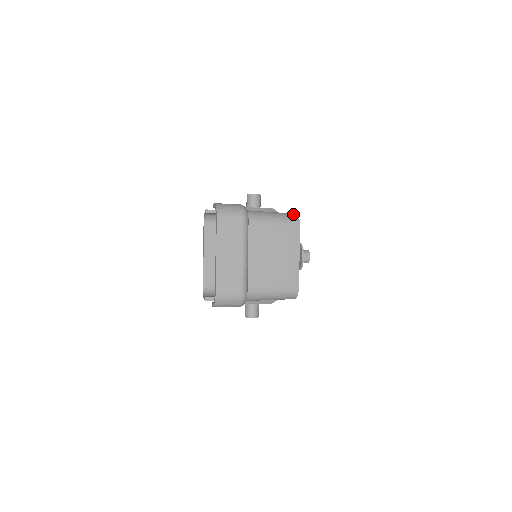
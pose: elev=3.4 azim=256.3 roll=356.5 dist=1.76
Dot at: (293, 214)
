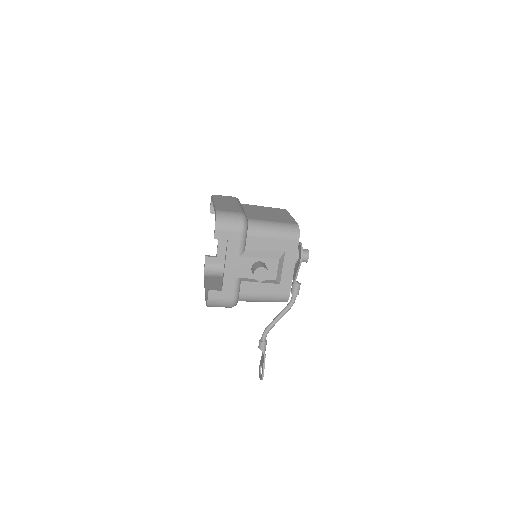
Dot at: occluded
